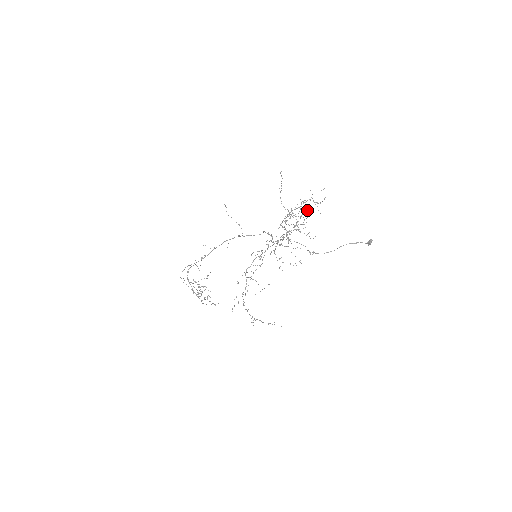
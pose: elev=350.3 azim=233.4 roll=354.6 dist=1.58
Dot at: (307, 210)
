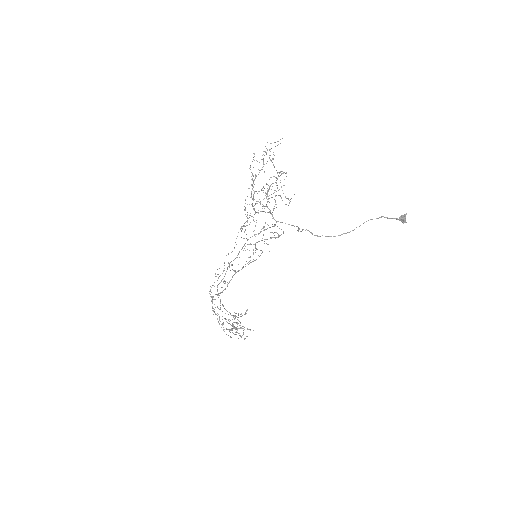
Dot at: (256, 160)
